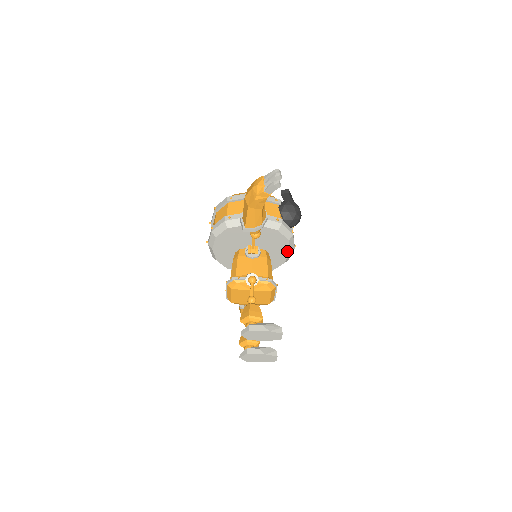
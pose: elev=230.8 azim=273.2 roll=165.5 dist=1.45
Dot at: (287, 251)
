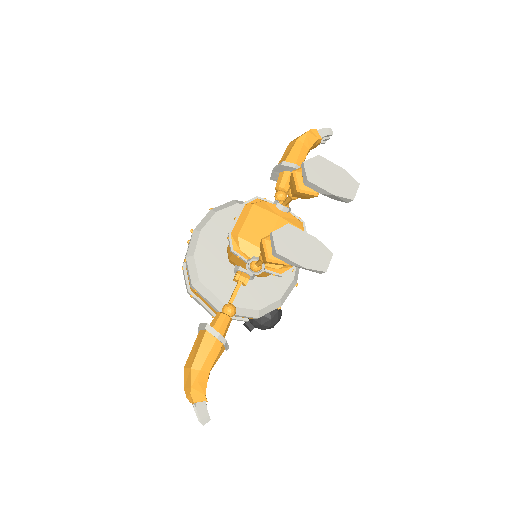
Dot at: (291, 275)
